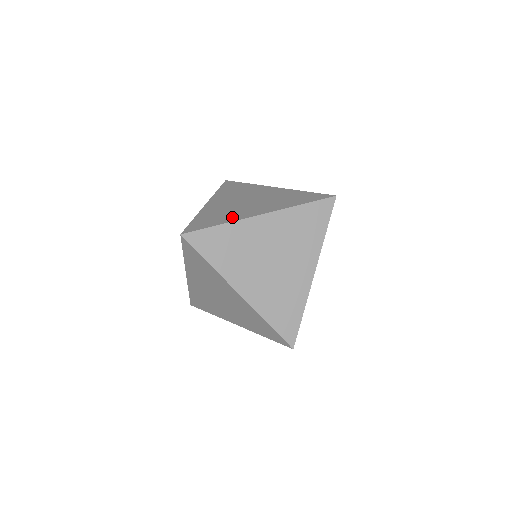
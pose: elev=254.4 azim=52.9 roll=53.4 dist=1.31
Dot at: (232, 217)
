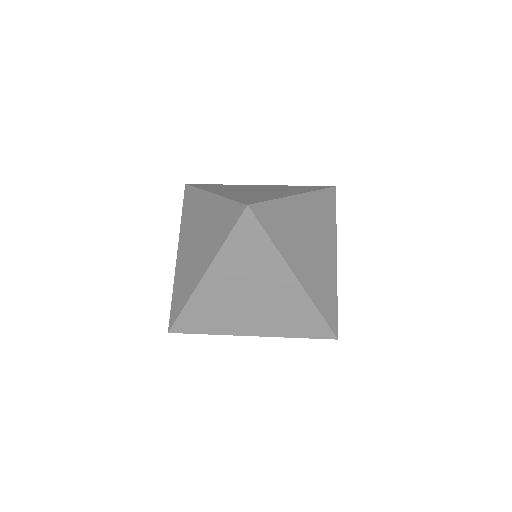
Dot at: occluded
